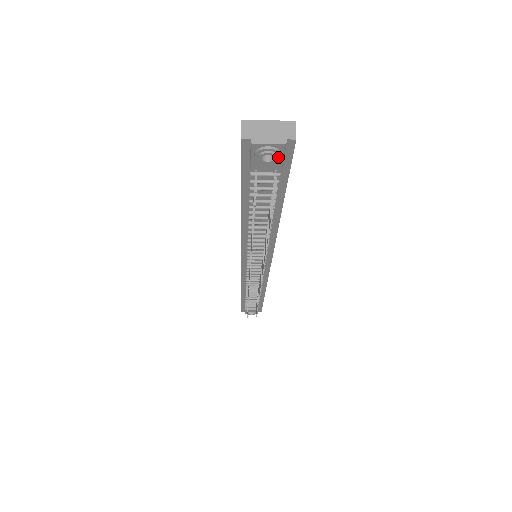
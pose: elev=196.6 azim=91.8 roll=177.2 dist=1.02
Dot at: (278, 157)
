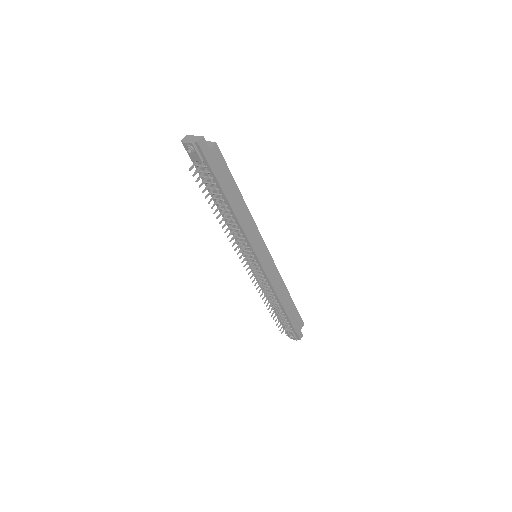
Dot at: (194, 151)
